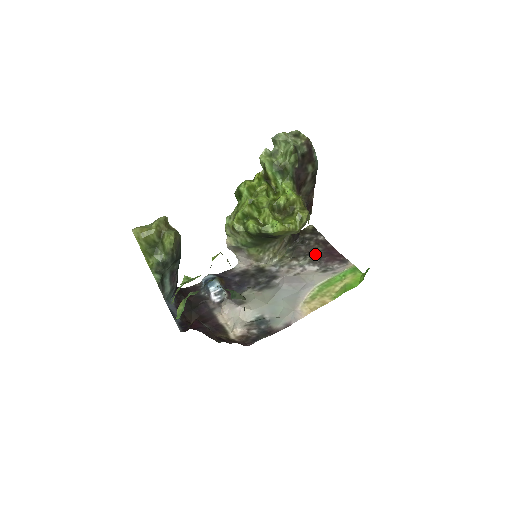
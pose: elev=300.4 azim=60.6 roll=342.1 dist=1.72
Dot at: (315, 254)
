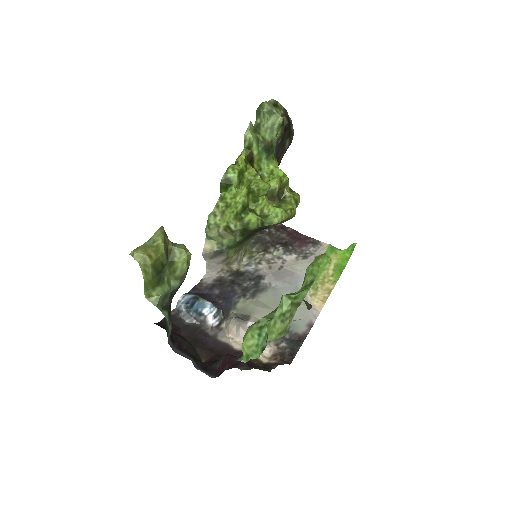
Dot at: (283, 242)
